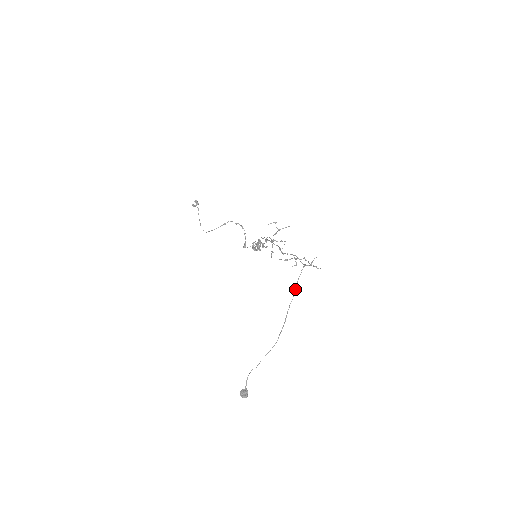
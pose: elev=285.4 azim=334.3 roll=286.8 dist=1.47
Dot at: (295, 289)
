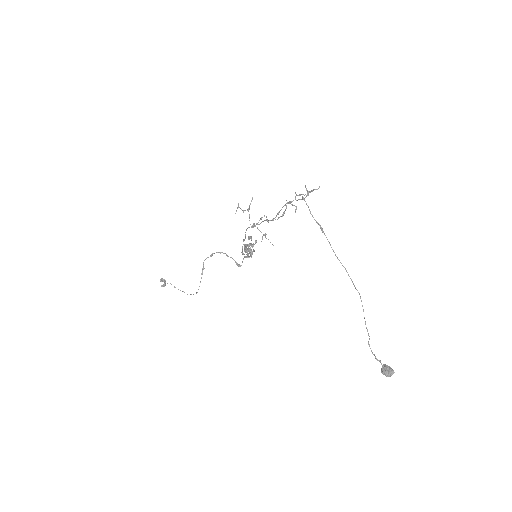
Dot at: occluded
